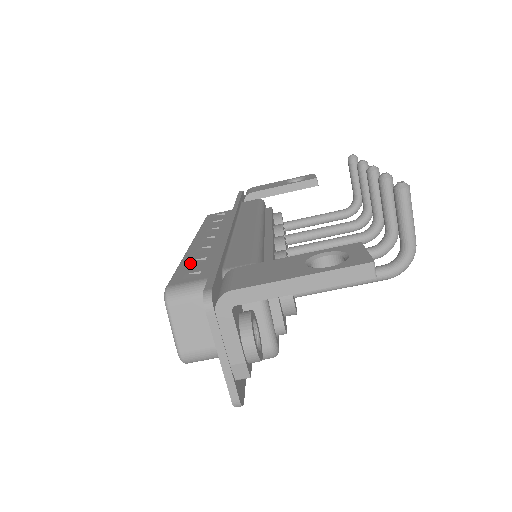
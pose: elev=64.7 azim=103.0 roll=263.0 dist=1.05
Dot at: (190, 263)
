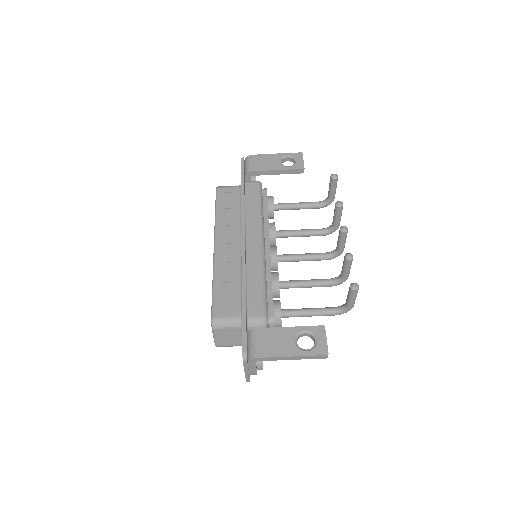
Dot at: (221, 287)
